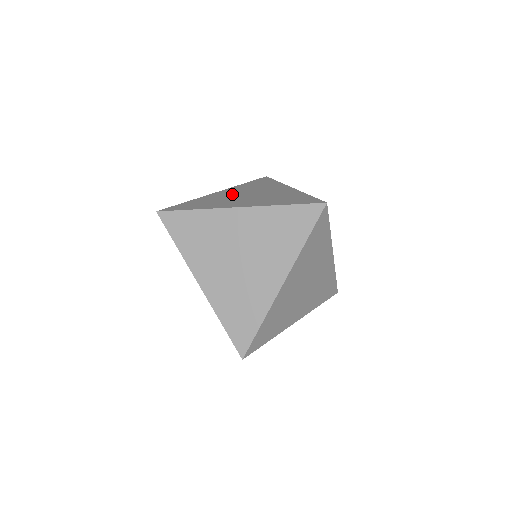
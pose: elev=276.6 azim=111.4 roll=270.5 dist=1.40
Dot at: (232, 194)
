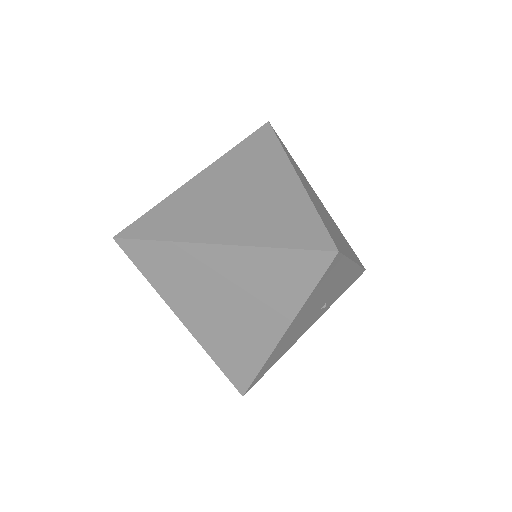
Dot at: occluded
